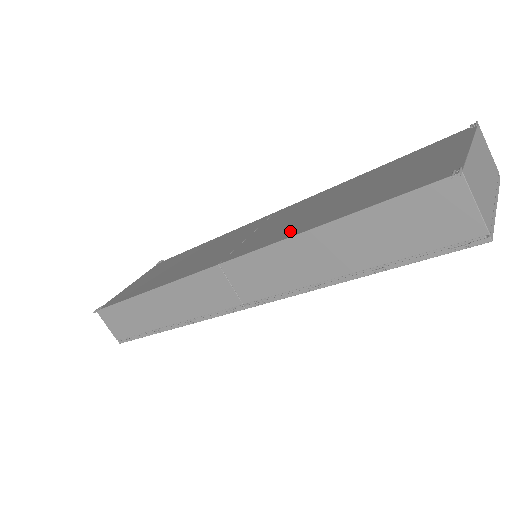
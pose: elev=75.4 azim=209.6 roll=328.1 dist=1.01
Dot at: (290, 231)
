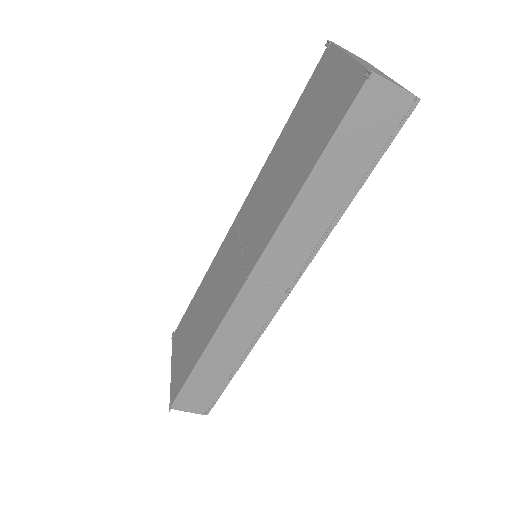
Dot at: (279, 210)
